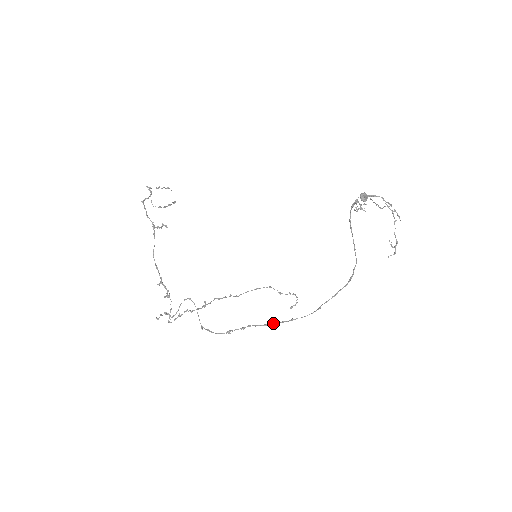
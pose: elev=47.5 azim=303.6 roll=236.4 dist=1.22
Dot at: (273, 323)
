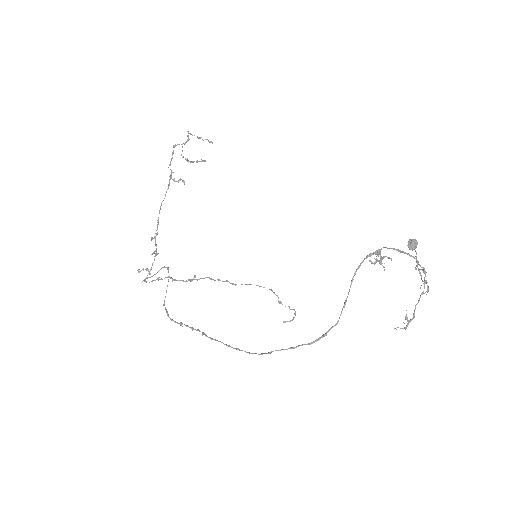
Dot at: (219, 341)
